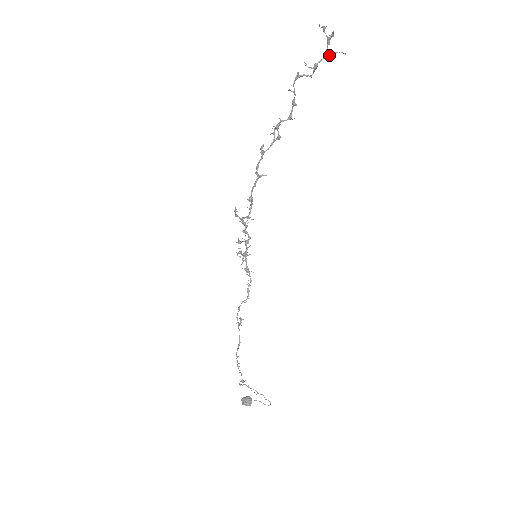
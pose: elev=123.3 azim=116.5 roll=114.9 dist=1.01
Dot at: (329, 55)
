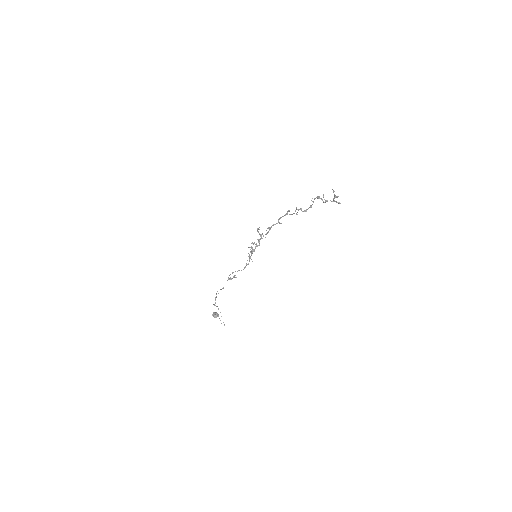
Dot at: (335, 201)
